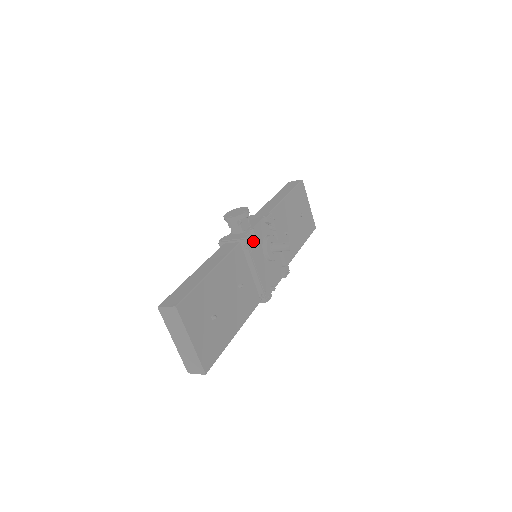
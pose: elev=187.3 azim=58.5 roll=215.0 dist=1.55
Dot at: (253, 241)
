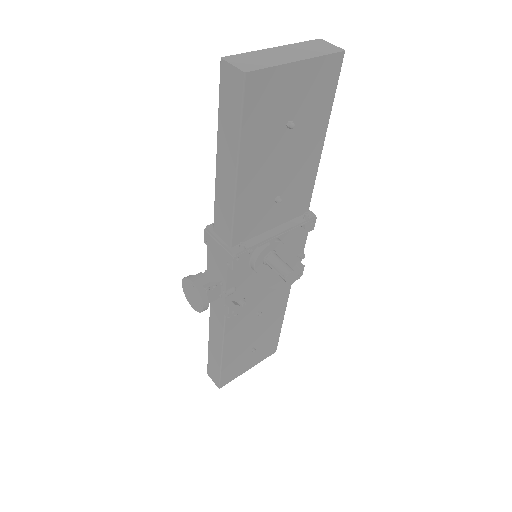
Dot at: (238, 290)
